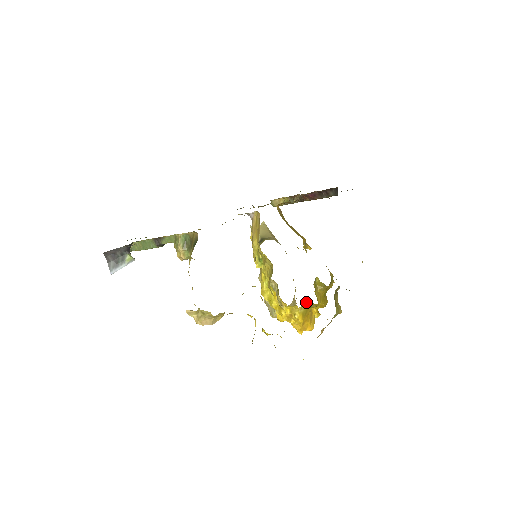
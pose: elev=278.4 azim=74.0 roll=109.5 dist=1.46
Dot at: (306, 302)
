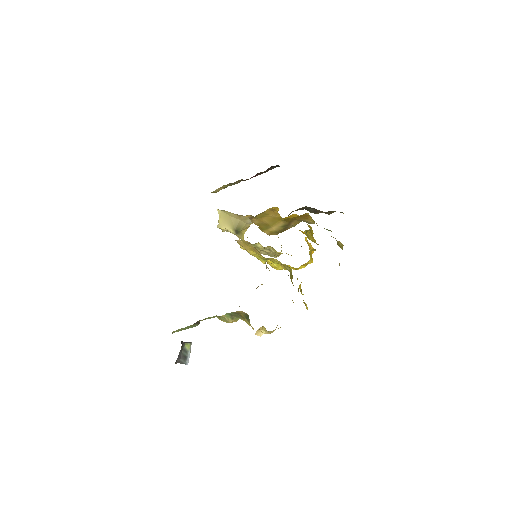
Dot at: (310, 251)
